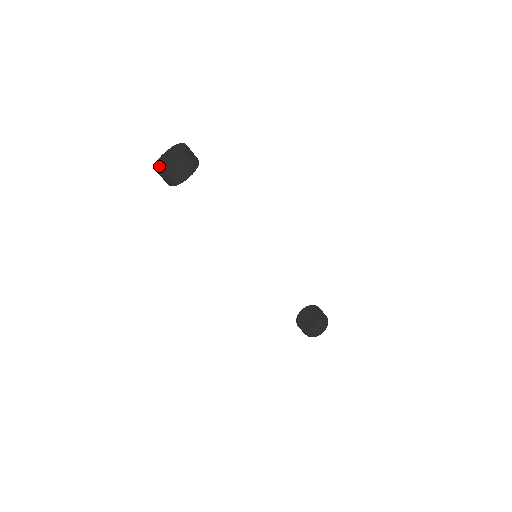
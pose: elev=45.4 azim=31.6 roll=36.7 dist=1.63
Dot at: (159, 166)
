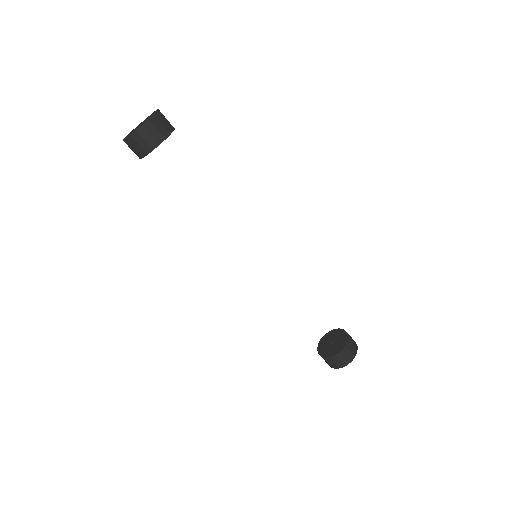
Dot at: (132, 132)
